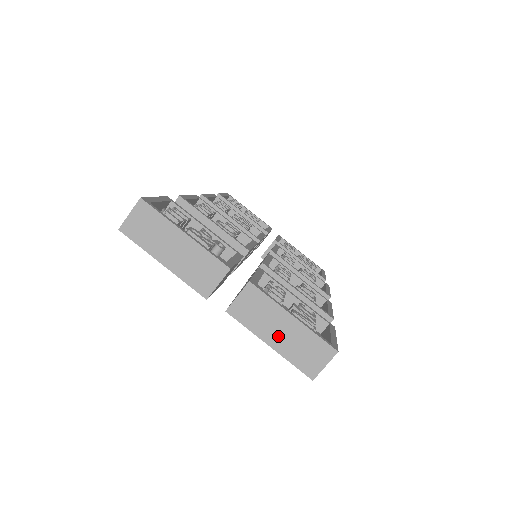
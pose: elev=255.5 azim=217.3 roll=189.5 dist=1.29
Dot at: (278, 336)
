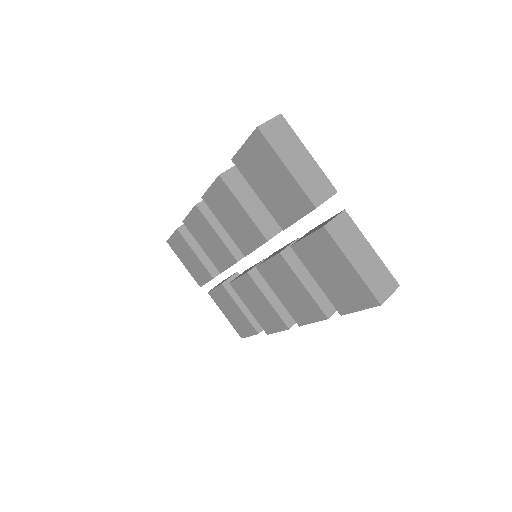
Dot at: (360, 260)
